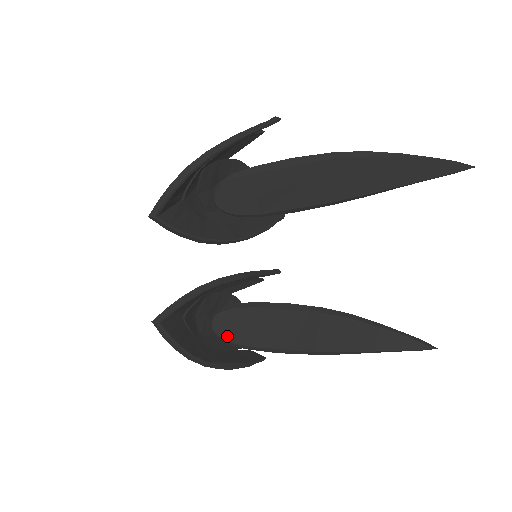
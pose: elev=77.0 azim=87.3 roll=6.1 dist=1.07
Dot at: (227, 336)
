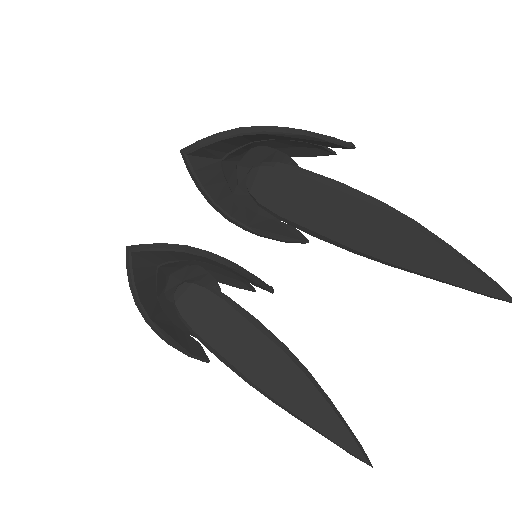
Dot at: (182, 308)
